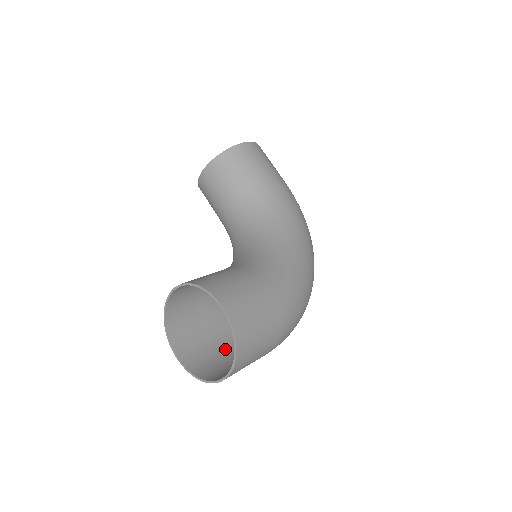
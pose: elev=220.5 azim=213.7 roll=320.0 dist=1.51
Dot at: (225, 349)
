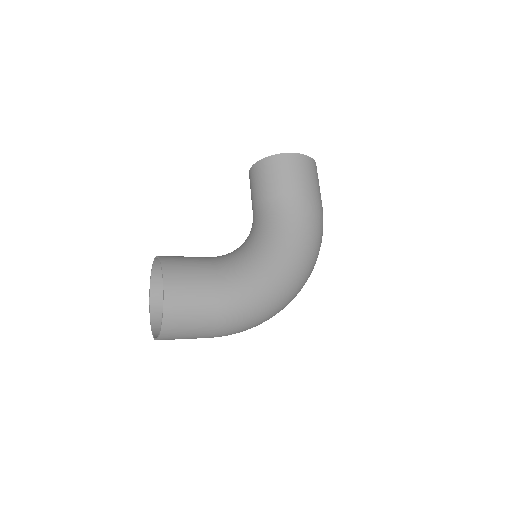
Dot at: occluded
